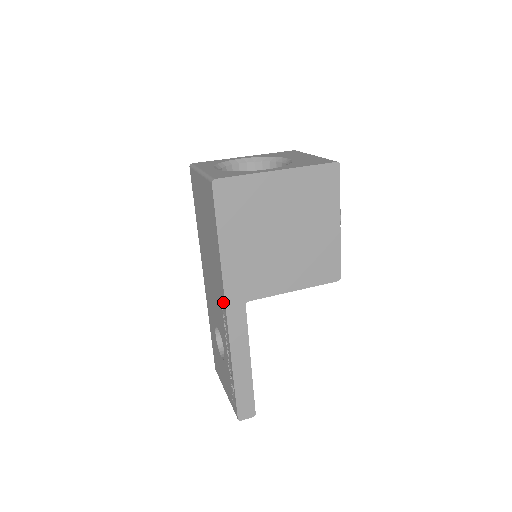
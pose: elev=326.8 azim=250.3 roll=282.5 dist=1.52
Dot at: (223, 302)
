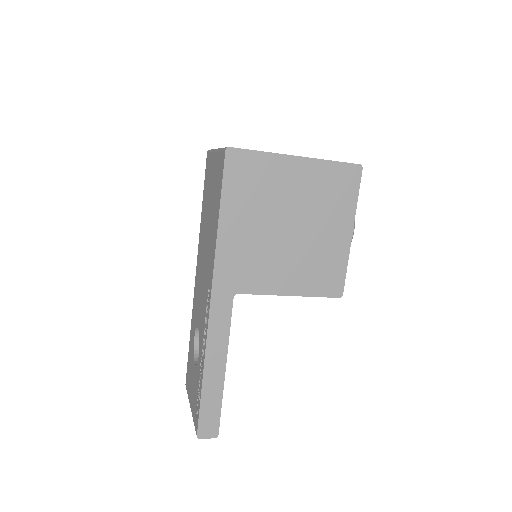
Dot at: (210, 288)
